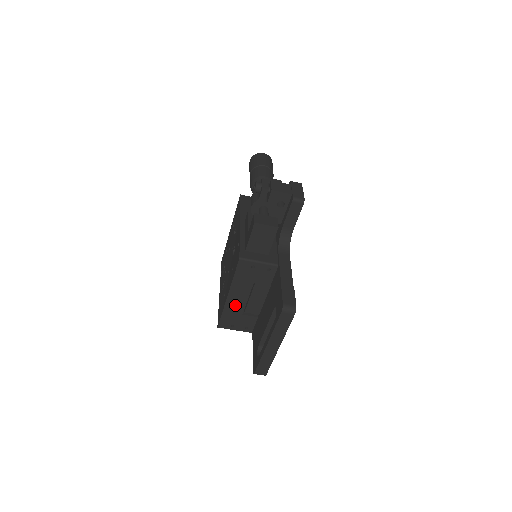
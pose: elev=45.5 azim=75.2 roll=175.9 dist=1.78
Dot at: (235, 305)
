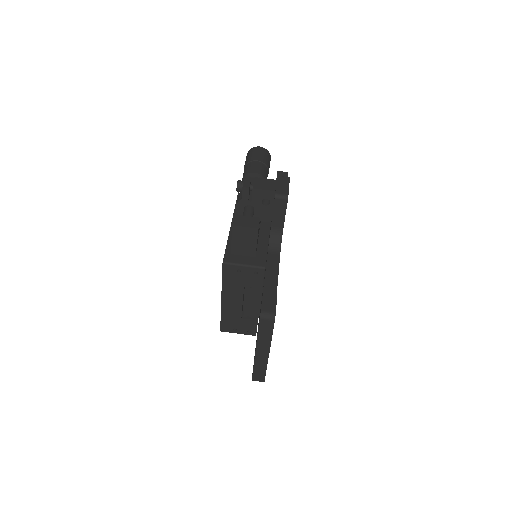
Dot at: (231, 309)
